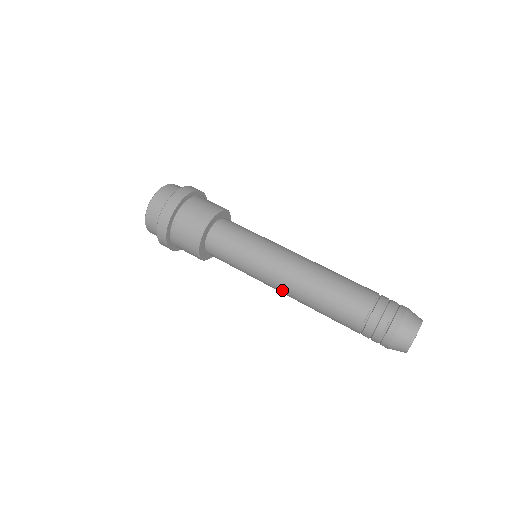
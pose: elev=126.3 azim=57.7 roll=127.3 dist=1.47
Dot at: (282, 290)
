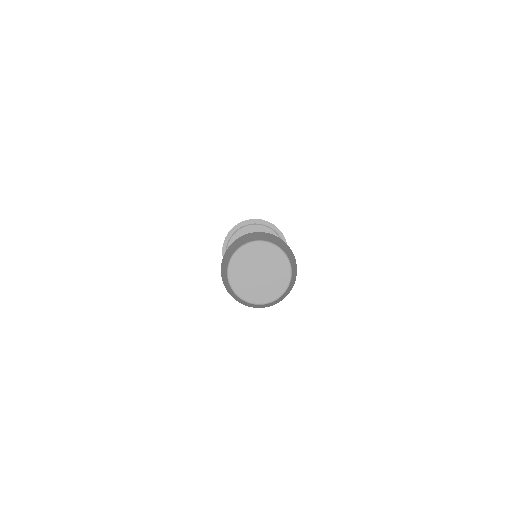
Dot at: occluded
